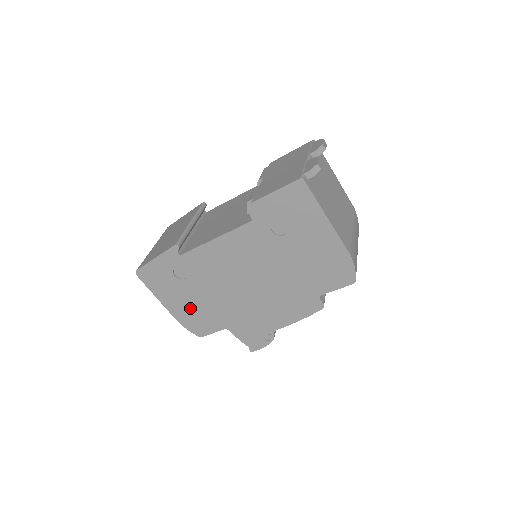
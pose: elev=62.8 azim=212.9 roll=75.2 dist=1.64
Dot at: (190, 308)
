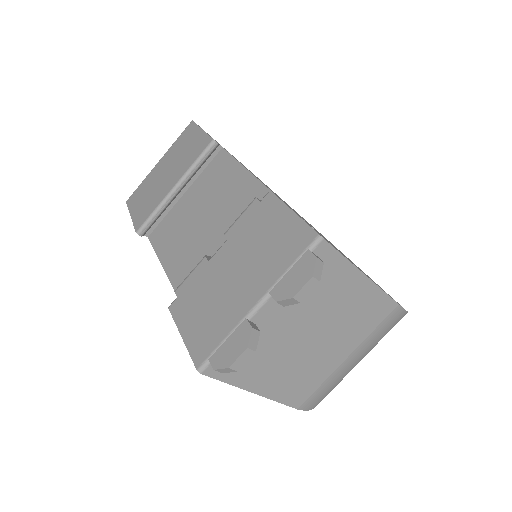
Dot at: occluded
